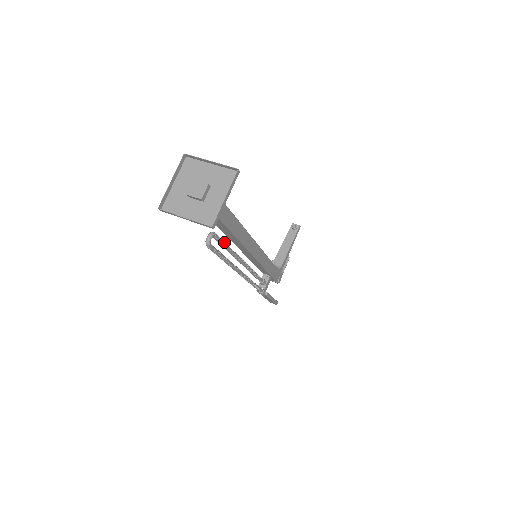
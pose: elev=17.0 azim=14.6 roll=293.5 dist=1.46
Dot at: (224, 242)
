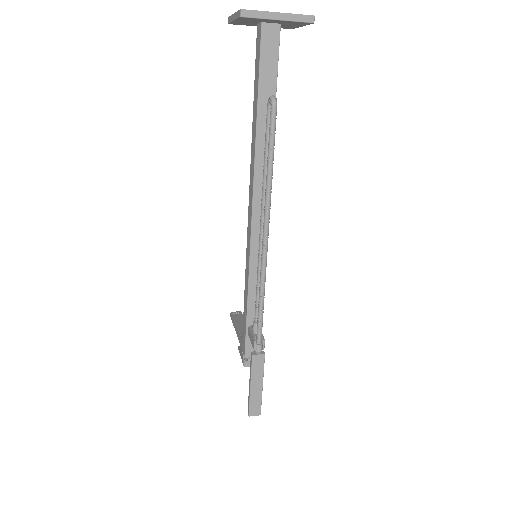
Dot at: occluded
